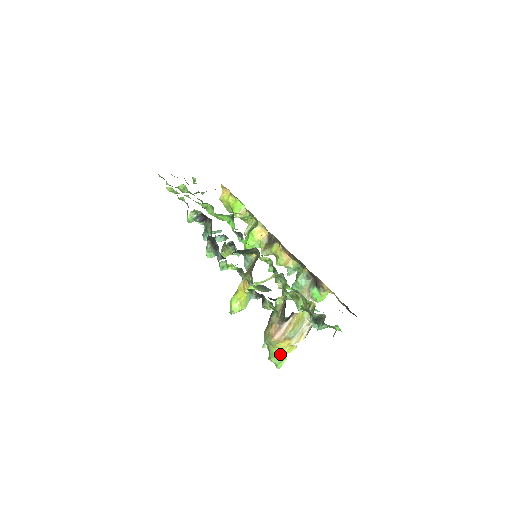
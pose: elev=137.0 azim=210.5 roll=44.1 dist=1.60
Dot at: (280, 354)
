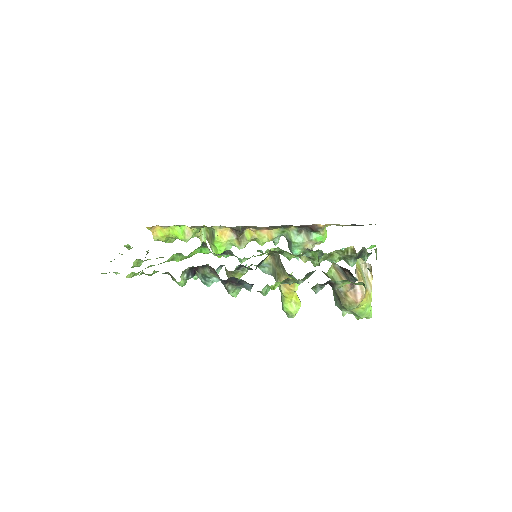
Dot at: (367, 308)
